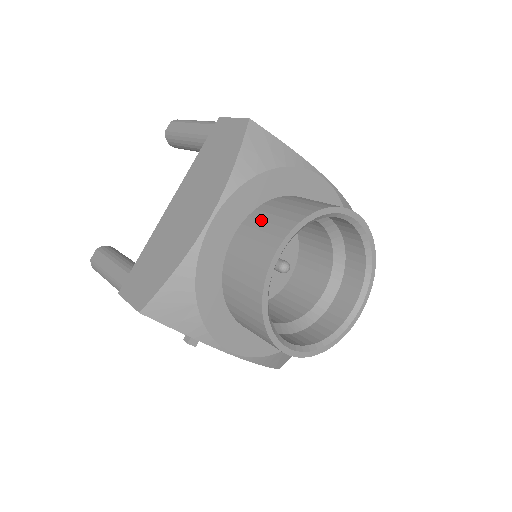
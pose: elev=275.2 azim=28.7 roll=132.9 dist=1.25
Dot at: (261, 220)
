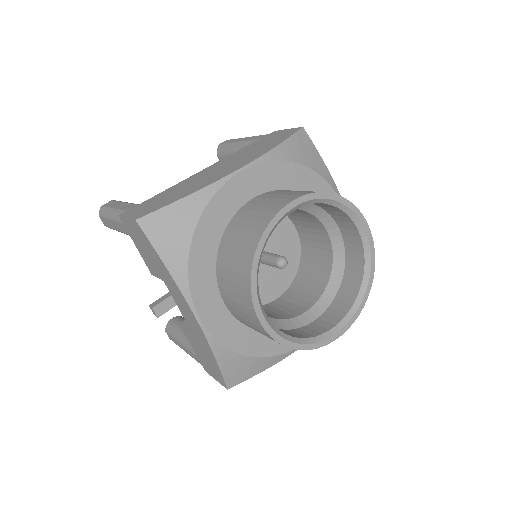
Dot at: (284, 191)
